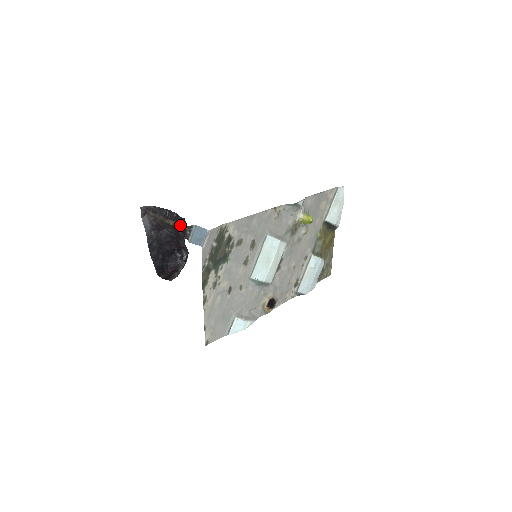
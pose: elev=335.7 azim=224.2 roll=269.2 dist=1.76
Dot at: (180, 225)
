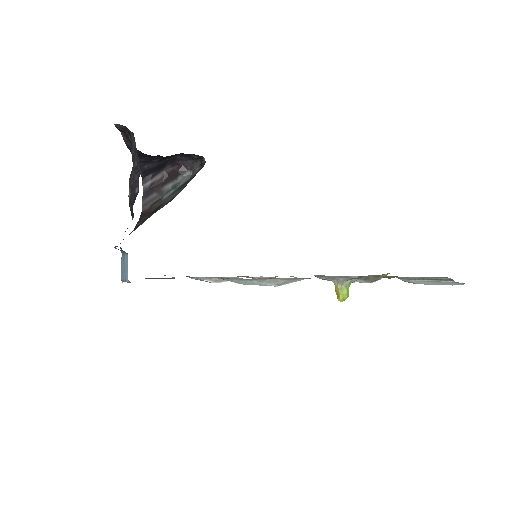
Dot at: (131, 214)
